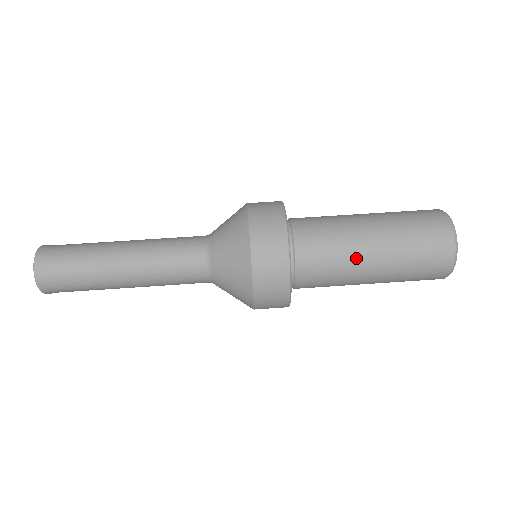
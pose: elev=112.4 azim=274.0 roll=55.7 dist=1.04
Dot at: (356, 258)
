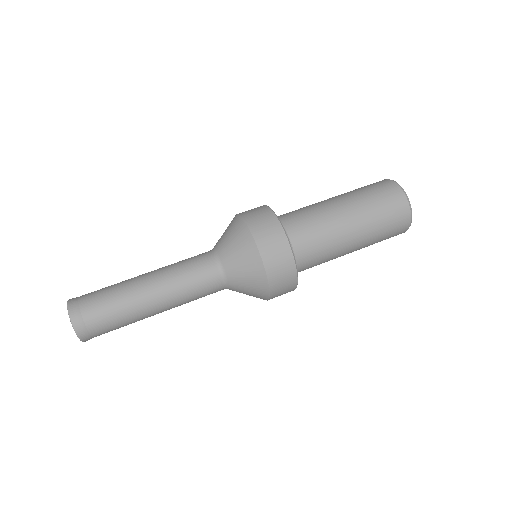
Dot at: (330, 212)
